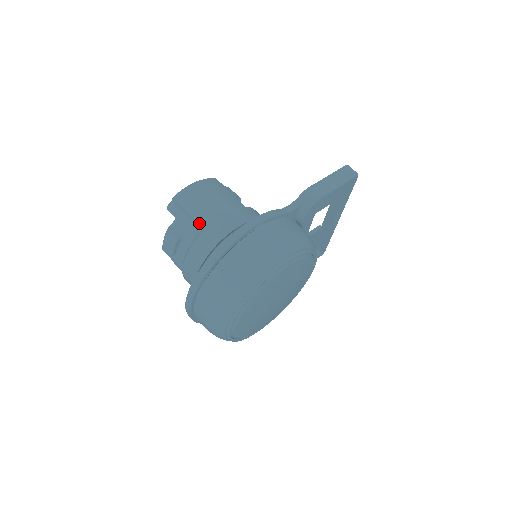
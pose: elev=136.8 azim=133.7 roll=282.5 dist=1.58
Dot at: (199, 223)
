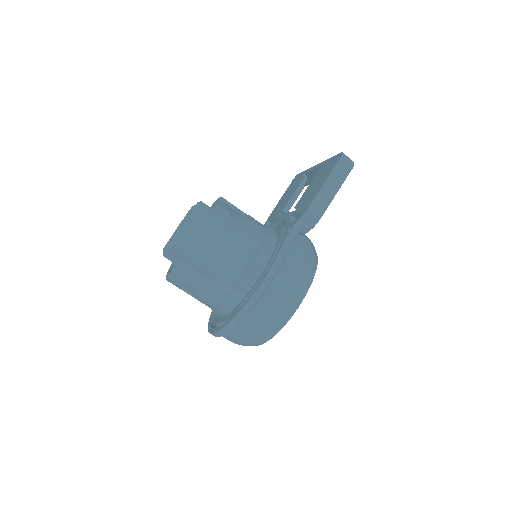
Dot at: occluded
